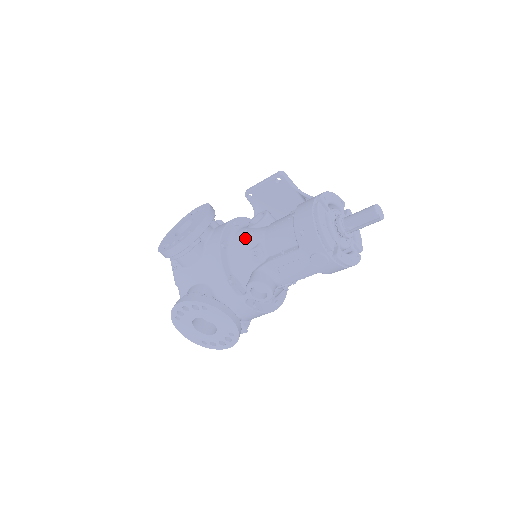
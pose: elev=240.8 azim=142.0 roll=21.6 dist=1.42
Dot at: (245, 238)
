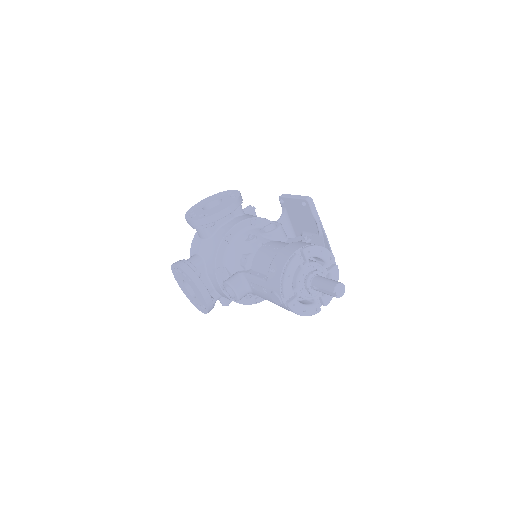
Dot at: (246, 242)
